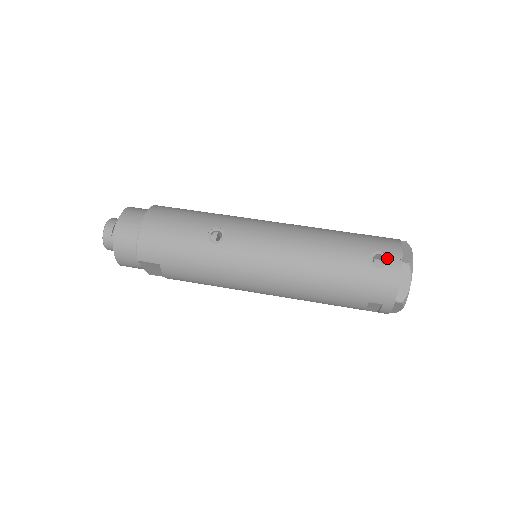
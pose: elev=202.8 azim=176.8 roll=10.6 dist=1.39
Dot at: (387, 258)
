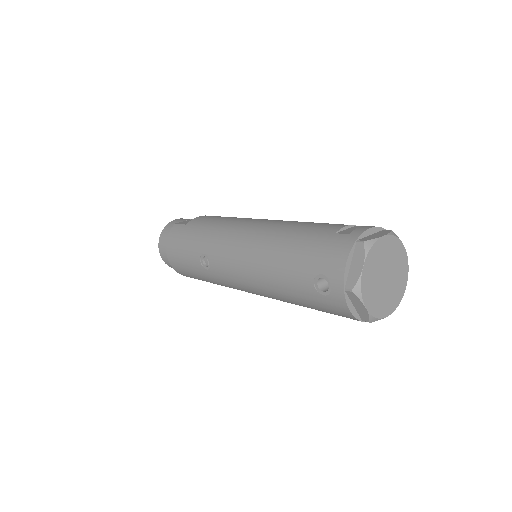
Dot at: (330, 283)
